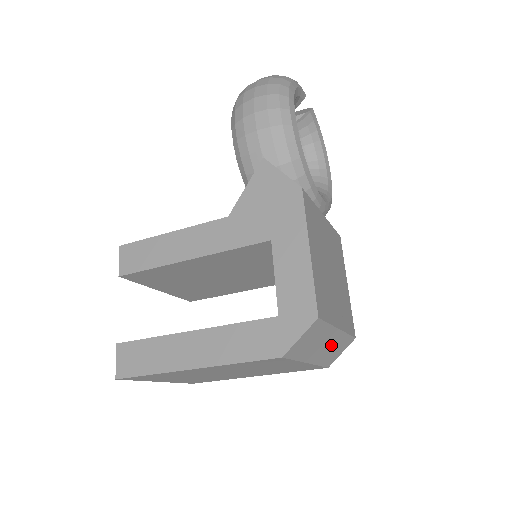
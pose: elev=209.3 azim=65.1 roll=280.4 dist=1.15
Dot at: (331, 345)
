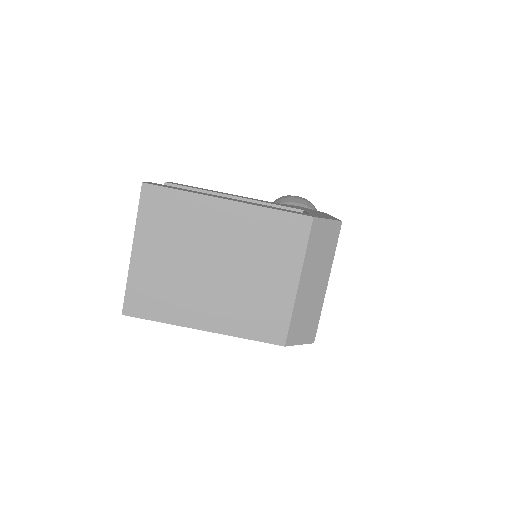
Dot at: (312, 298)
